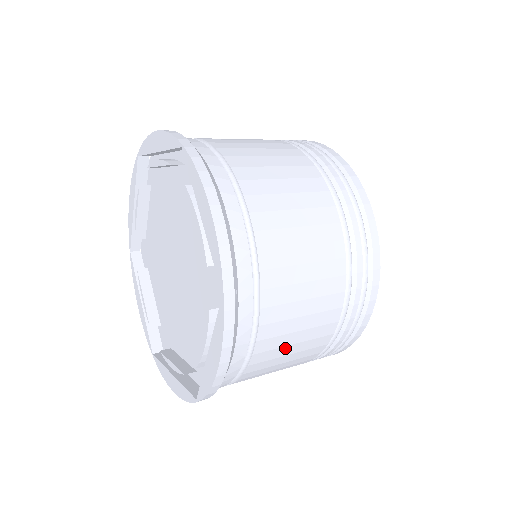
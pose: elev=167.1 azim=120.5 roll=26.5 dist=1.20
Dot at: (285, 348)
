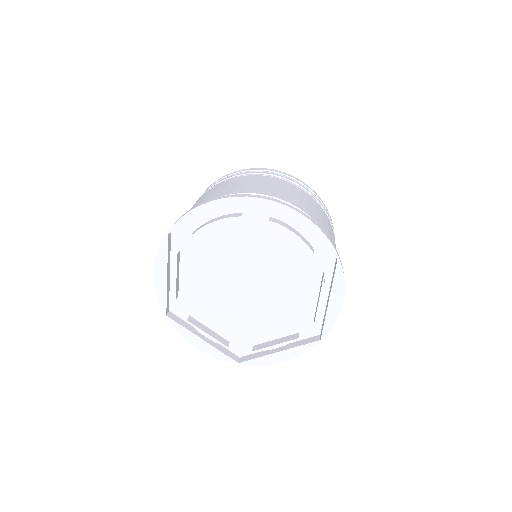
Dot at: occluded
